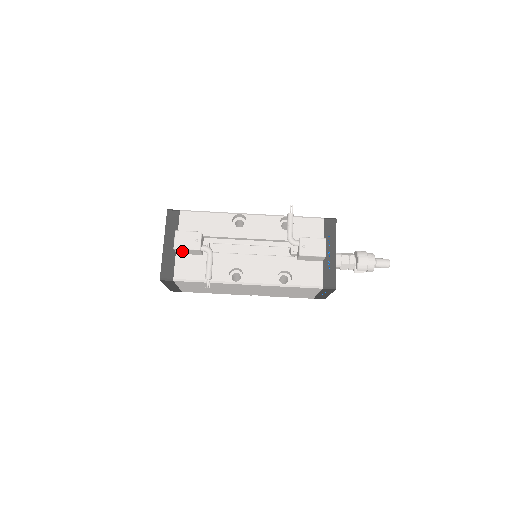
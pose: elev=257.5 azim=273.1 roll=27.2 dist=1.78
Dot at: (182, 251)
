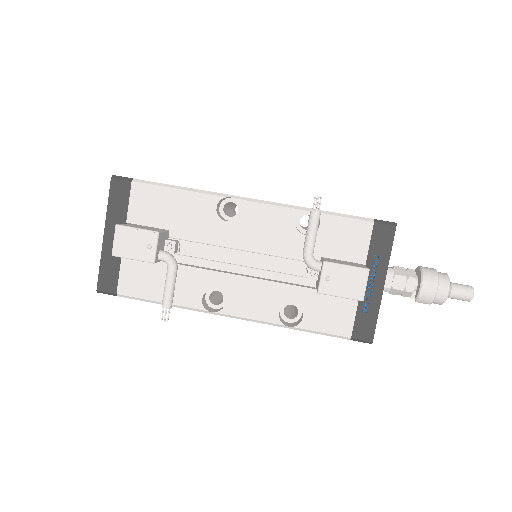
Dot at: occluded
